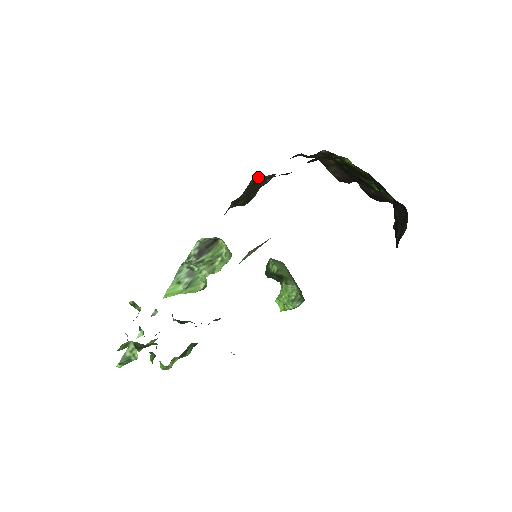
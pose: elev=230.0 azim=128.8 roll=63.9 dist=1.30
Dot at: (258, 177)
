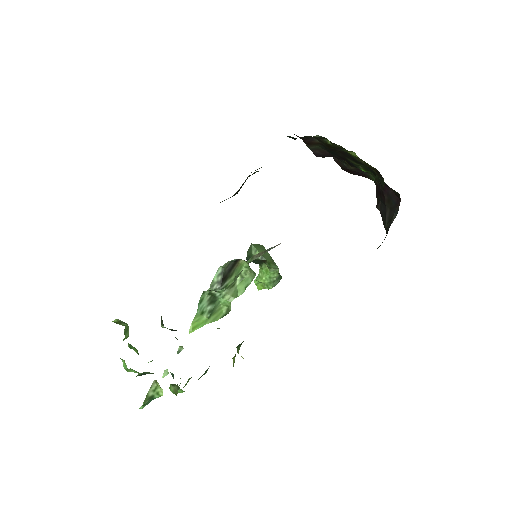
Dot at: (255, 172)
